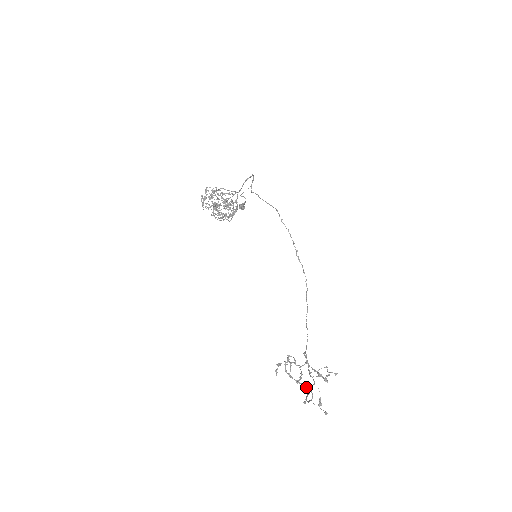
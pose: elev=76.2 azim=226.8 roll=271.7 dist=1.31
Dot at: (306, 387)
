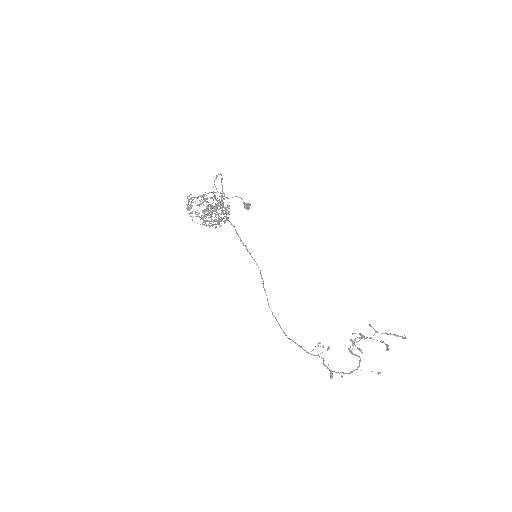
Dot at: (360, 358)
